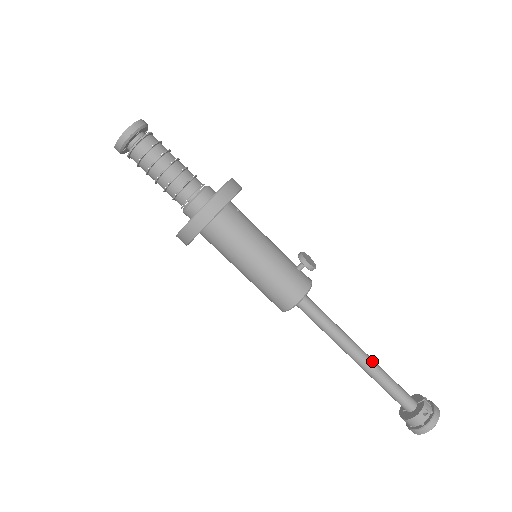
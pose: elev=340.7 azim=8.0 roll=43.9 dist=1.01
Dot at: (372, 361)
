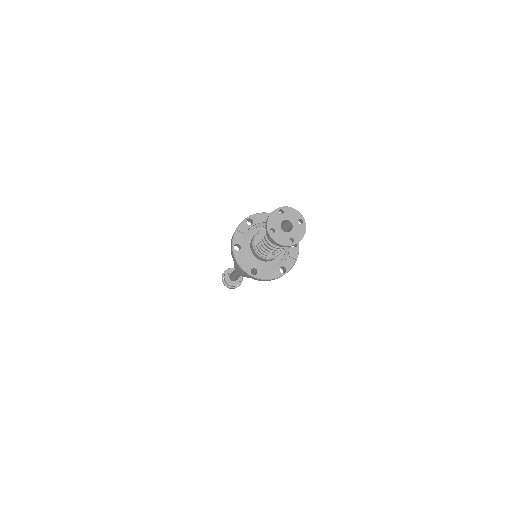
Dot at: occluded
